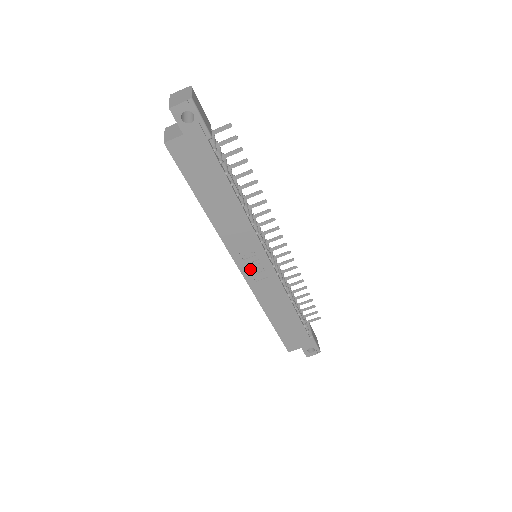
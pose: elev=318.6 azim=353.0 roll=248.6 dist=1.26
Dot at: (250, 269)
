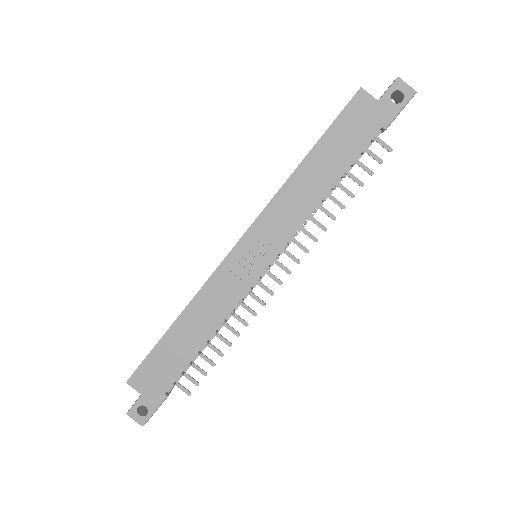
Dot at: (244, 253)
